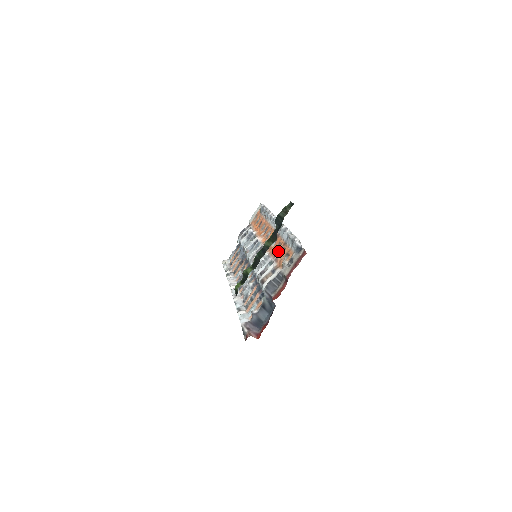
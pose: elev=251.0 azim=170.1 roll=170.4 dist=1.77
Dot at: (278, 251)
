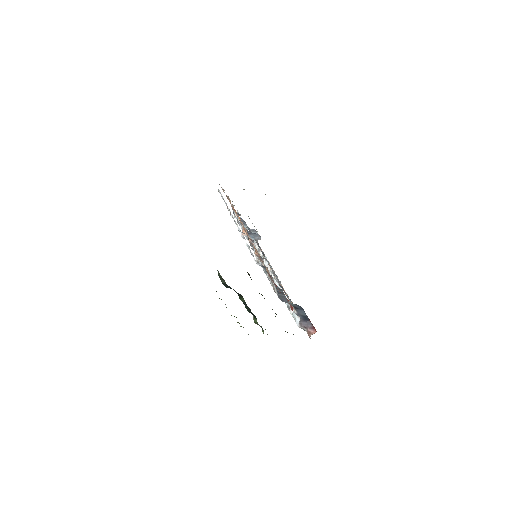
Dot at: occluded
